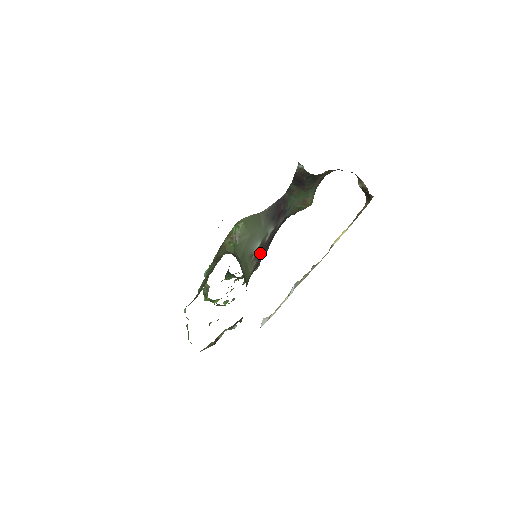
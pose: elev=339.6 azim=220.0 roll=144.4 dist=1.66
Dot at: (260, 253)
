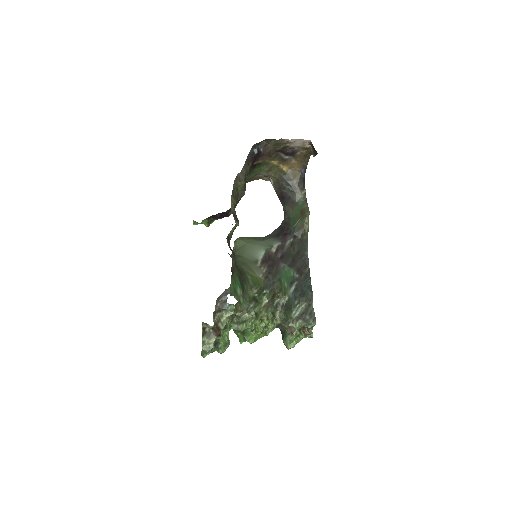
Dot at: (269, 262)
